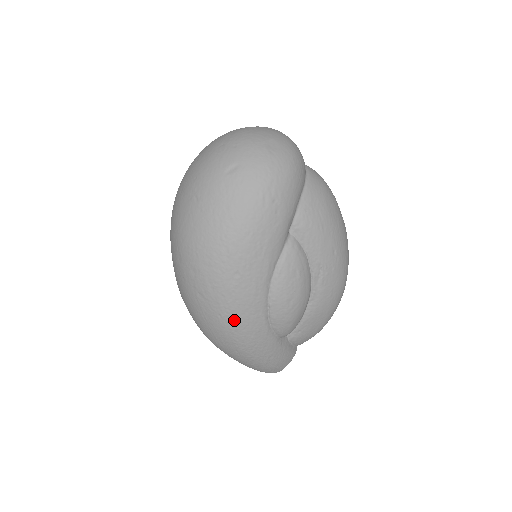
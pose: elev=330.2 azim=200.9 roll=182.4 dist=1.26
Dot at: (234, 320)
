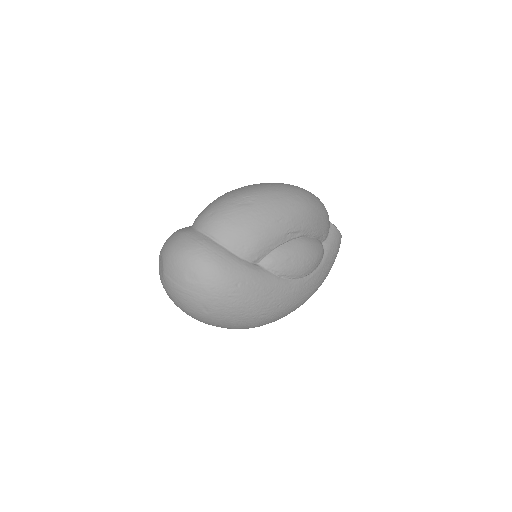
Dot at: (305, 299)
